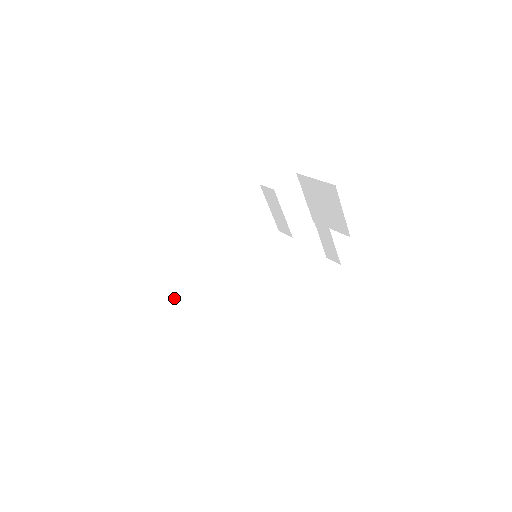
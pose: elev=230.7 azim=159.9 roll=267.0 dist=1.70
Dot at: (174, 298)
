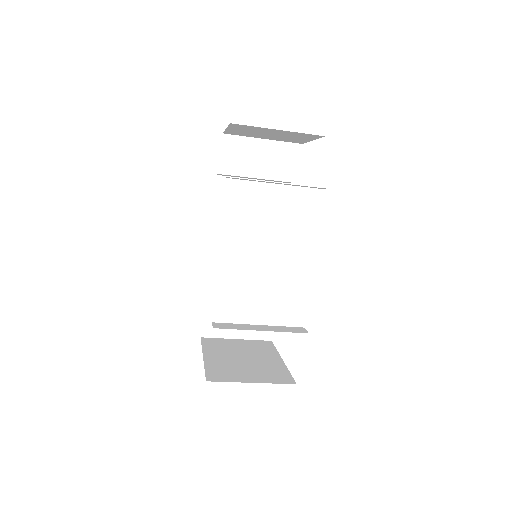
Dot at: (255, 337)
